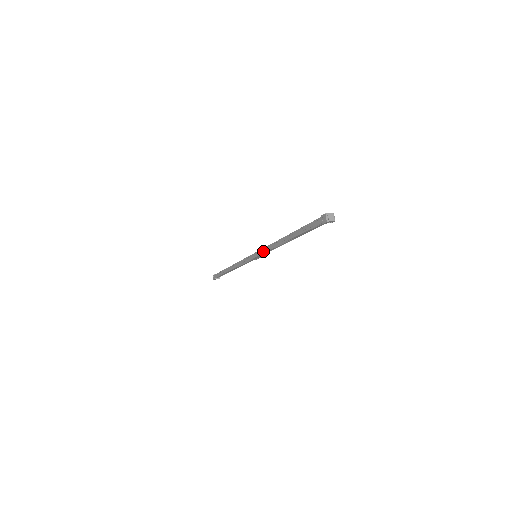
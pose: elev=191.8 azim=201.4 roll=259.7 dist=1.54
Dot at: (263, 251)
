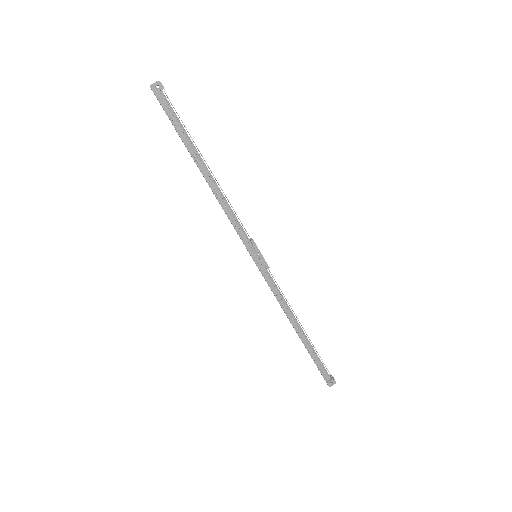
Dot at: occluded
